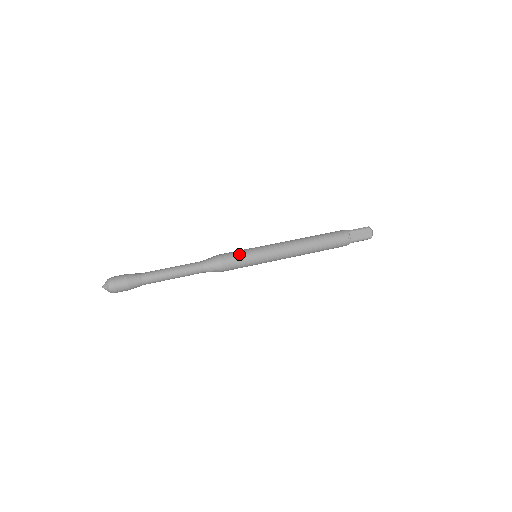
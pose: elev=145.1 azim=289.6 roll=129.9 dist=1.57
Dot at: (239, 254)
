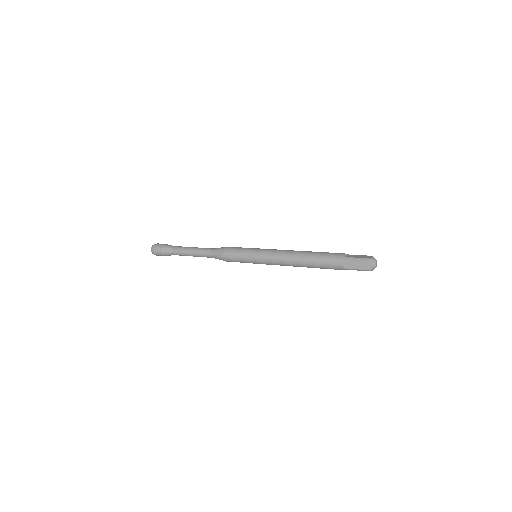
Dot at: occluded
